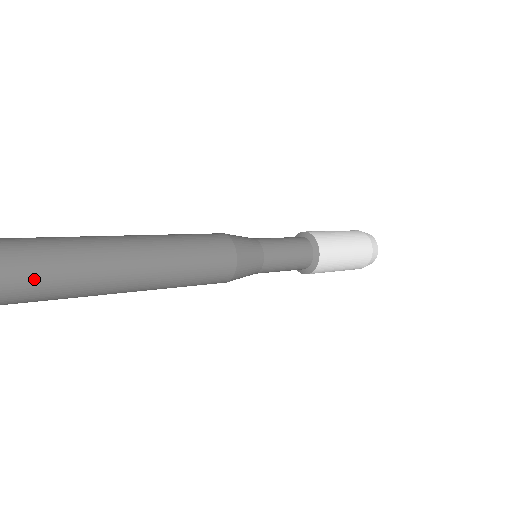
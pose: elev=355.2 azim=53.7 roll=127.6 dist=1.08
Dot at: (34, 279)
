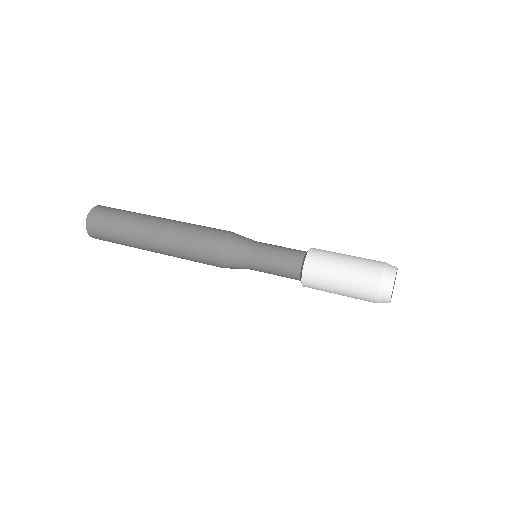
Dot at: occluded
